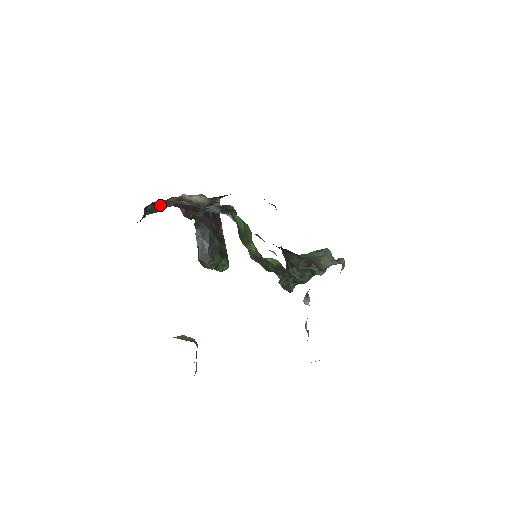
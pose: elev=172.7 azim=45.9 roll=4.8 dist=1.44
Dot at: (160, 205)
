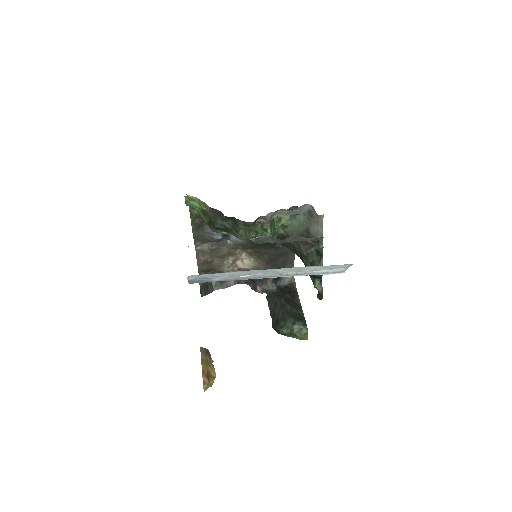
Dot at: (199, 260)
